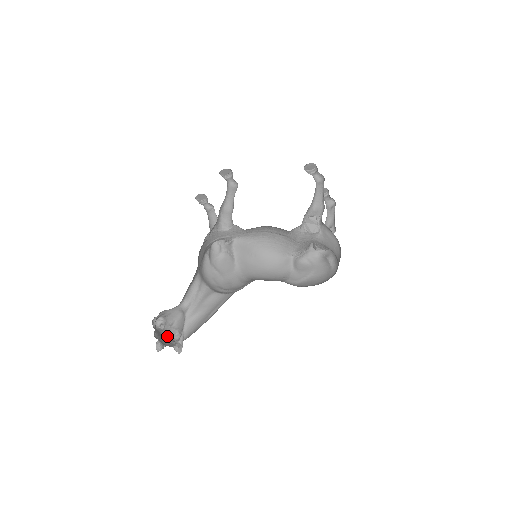
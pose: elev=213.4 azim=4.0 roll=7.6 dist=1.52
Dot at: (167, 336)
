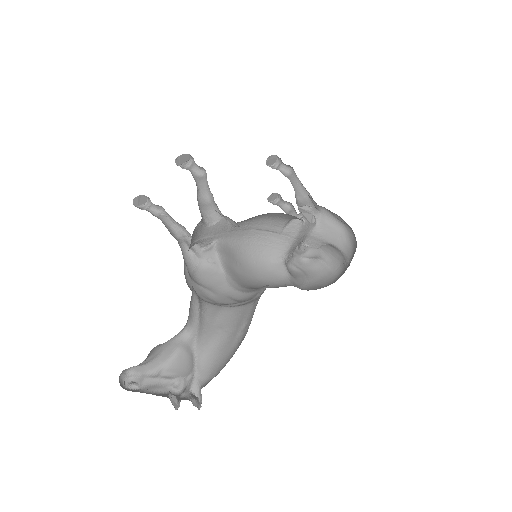
Dot at: (158, 393)
